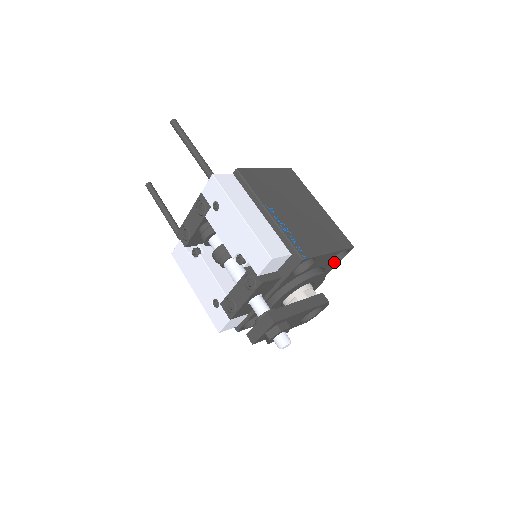
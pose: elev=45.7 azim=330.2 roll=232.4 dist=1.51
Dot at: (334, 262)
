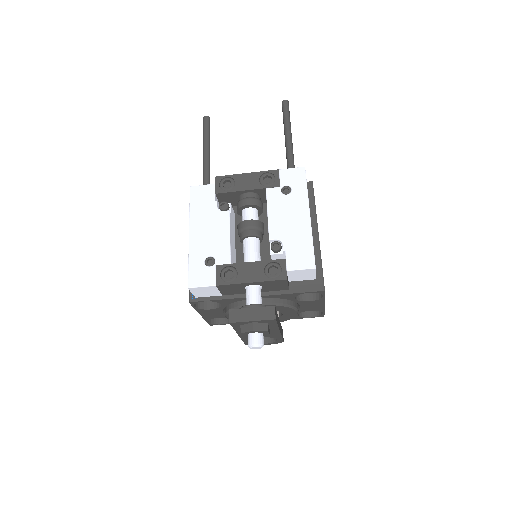
Dot at: (300, 315)
